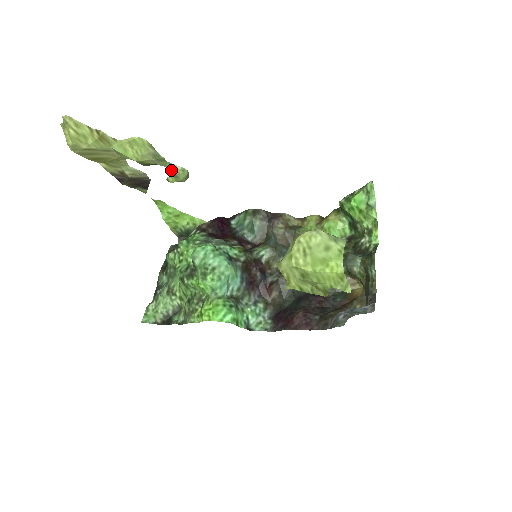
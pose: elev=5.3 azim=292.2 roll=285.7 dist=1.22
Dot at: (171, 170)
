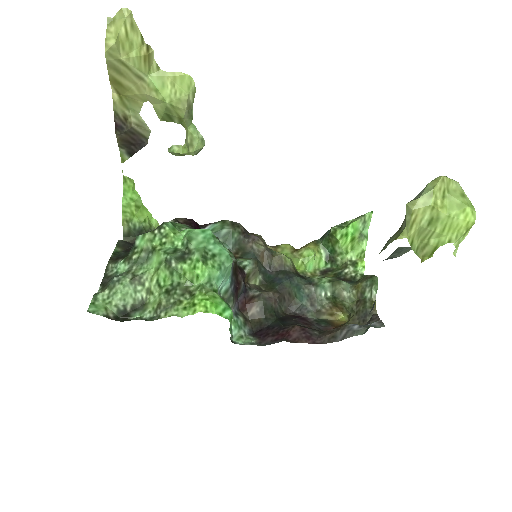
Dot at: (190, 134)
